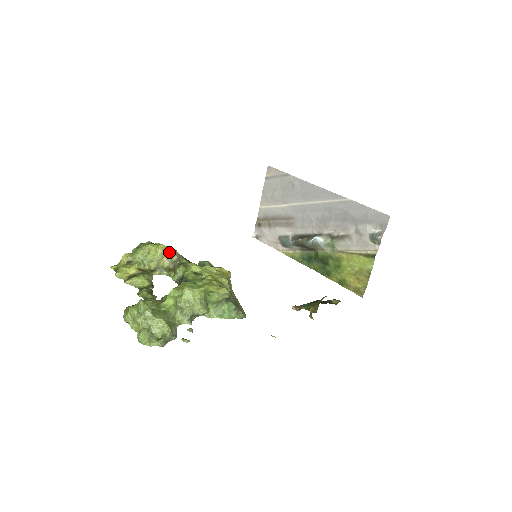
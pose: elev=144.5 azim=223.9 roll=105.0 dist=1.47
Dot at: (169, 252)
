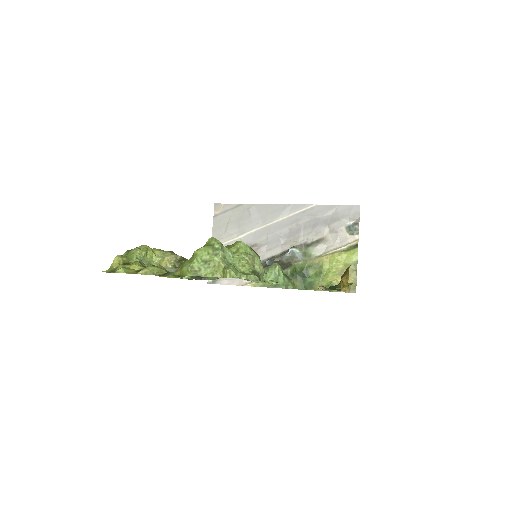
Dot at: (169, 252)
